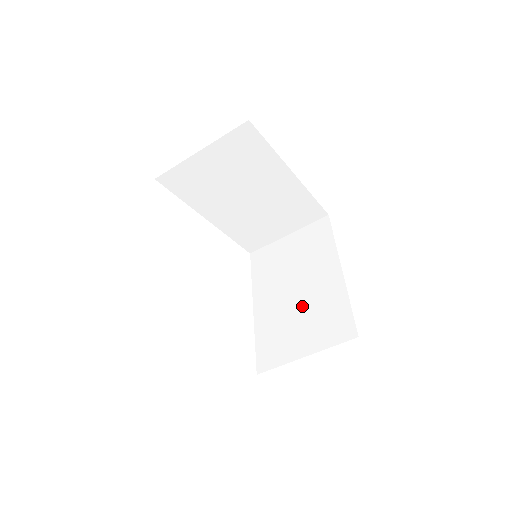
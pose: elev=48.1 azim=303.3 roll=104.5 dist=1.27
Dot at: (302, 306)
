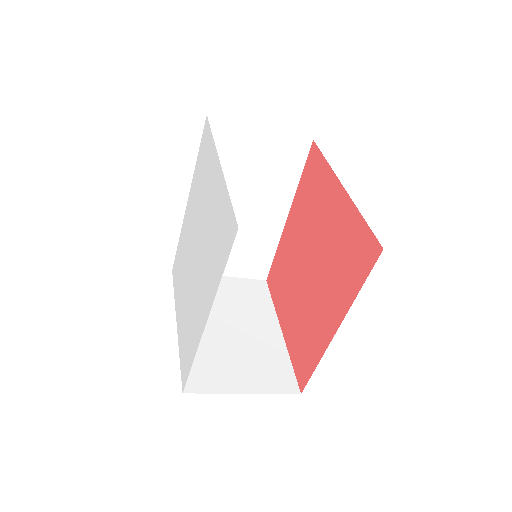
Dot at: (238, 231)
